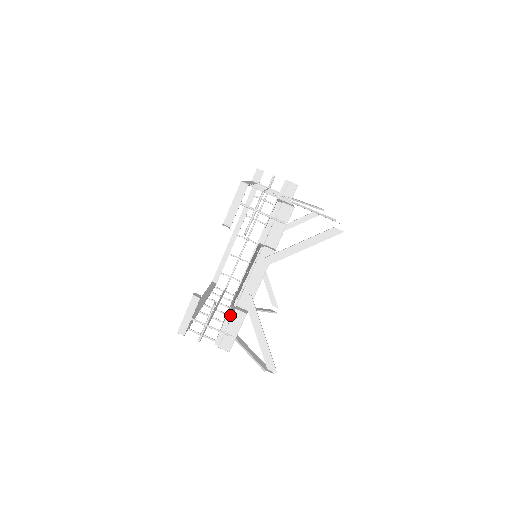
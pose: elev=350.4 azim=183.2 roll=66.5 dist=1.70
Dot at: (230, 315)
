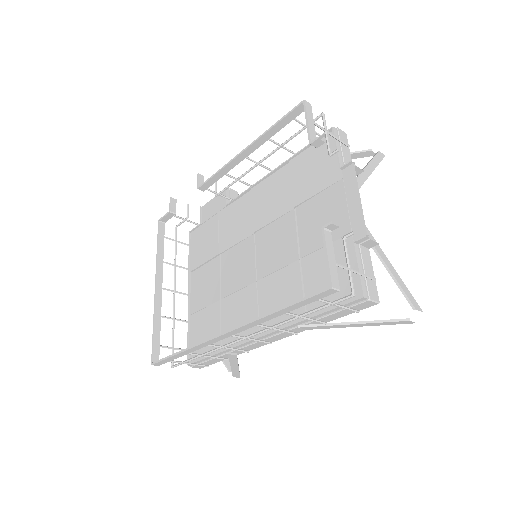
Dot at: (358, 254)
